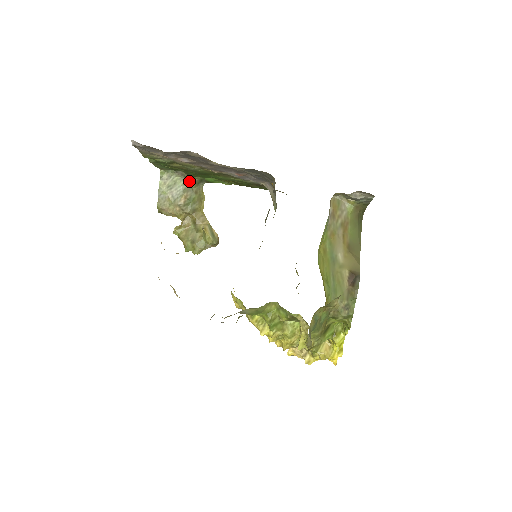
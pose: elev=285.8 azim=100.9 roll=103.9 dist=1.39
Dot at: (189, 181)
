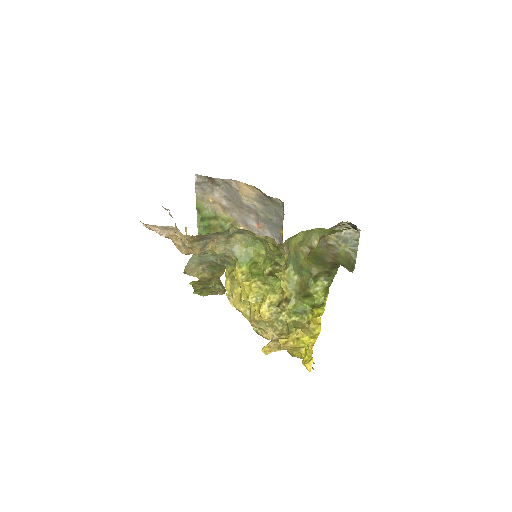
Dot at: (217, 258)
